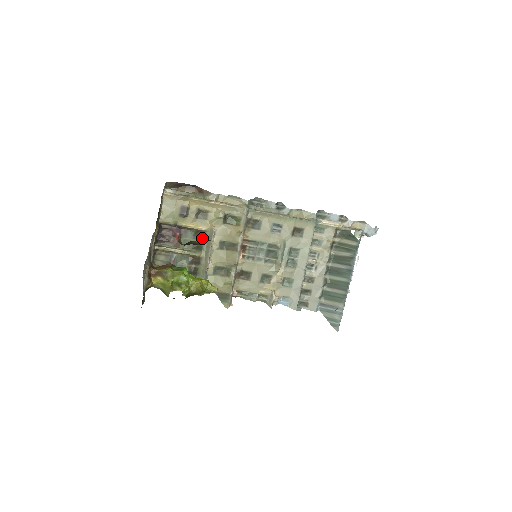
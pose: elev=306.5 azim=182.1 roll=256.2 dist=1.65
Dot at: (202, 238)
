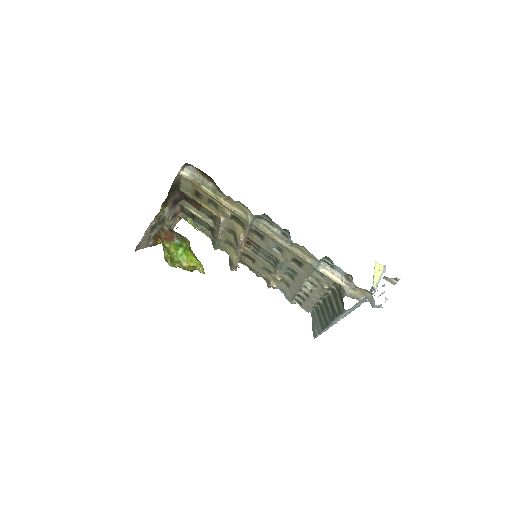
Dot at: (215, 218)
